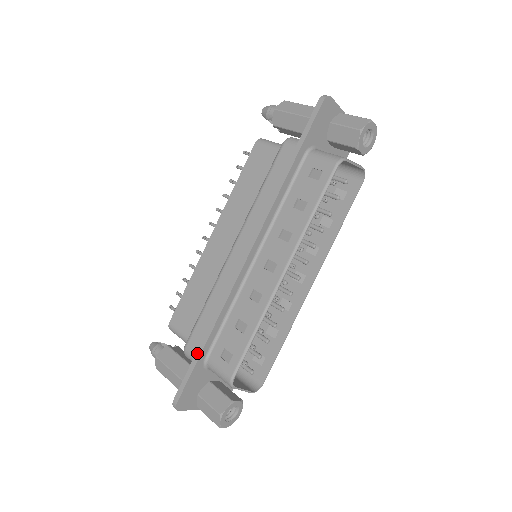
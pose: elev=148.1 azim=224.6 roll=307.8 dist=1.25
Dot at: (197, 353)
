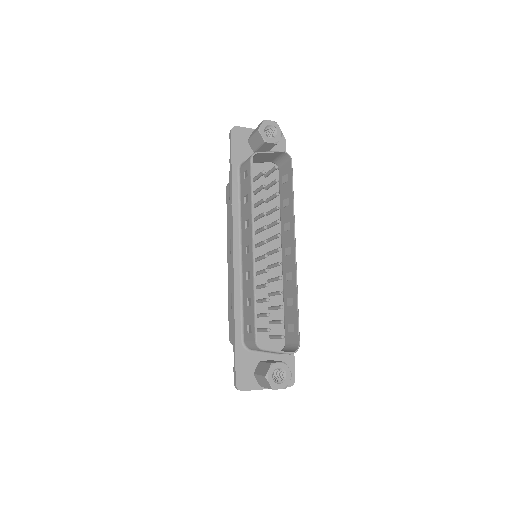
Dot at: (233, 339)
